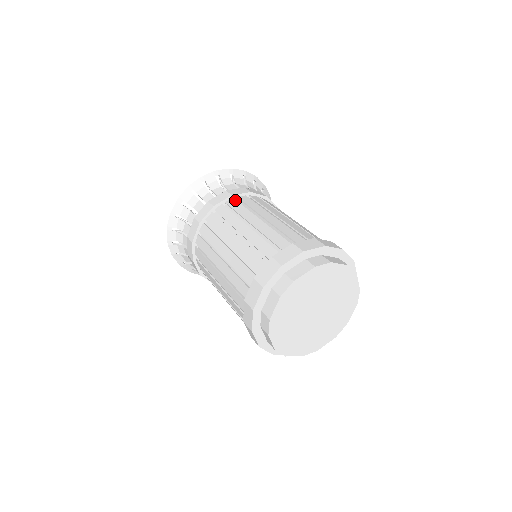
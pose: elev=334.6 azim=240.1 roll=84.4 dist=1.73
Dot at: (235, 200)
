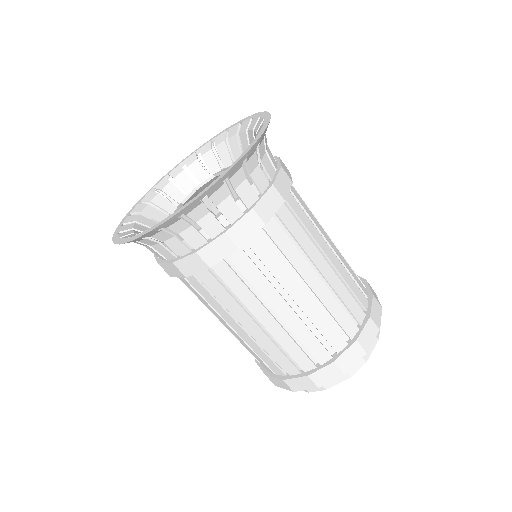
Dot at: (244, 254)
